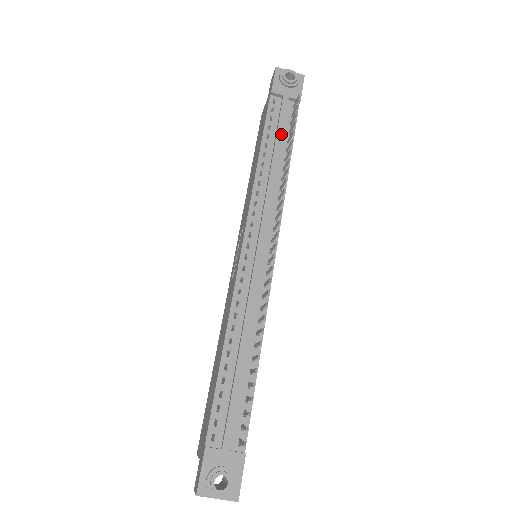
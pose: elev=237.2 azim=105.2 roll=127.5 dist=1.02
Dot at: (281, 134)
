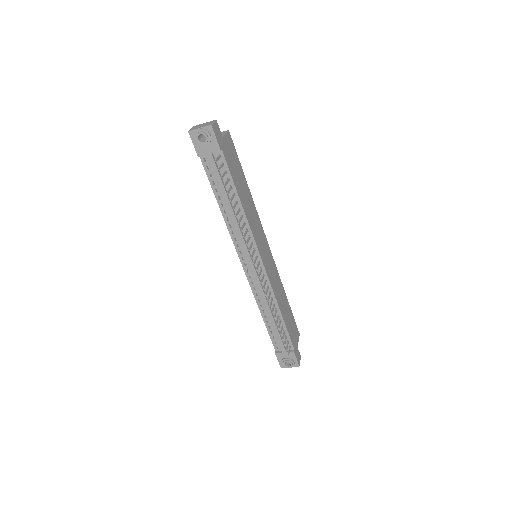
Dot at: (223, 187)
